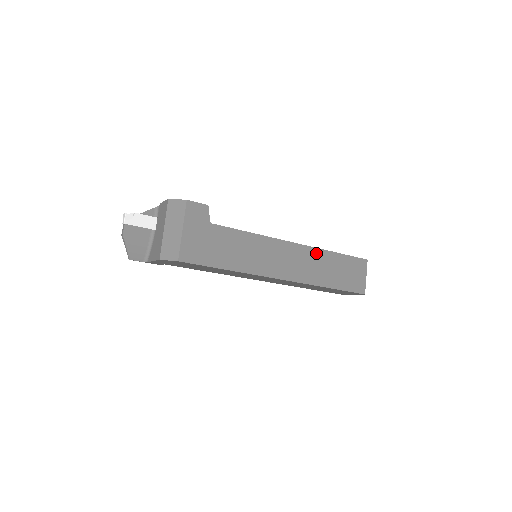
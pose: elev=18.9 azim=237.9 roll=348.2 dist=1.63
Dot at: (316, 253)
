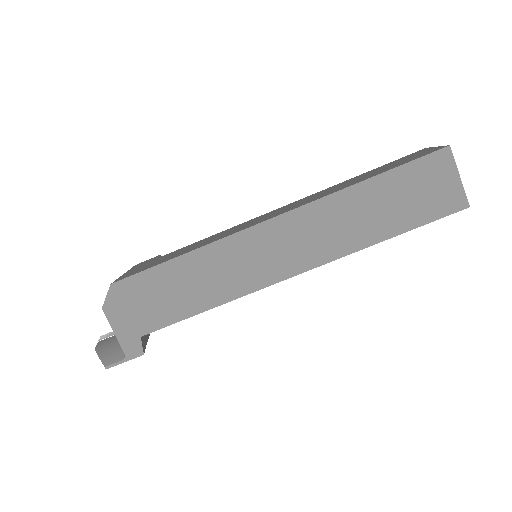
Dot at: occluded
